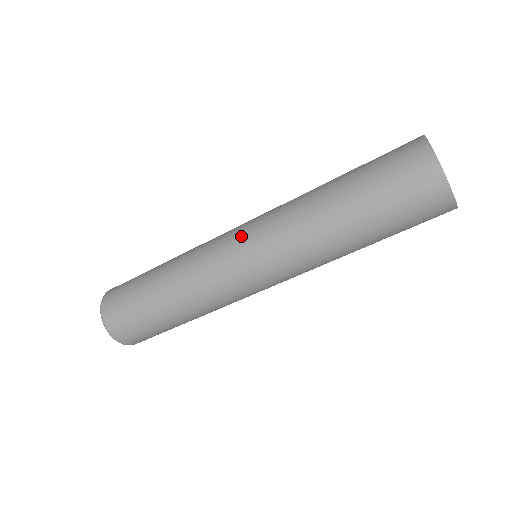
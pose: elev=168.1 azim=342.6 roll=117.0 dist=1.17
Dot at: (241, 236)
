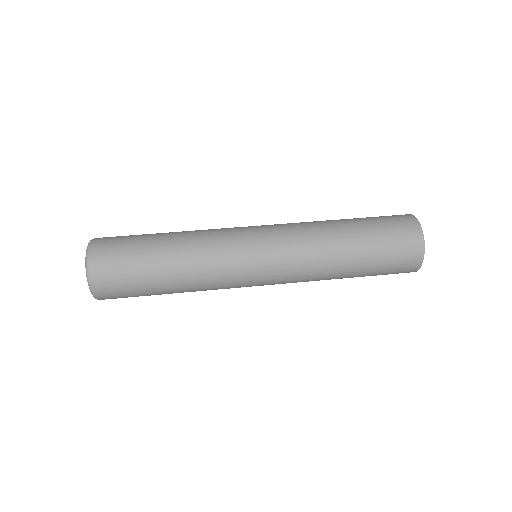
Dot at: (262, 245)
